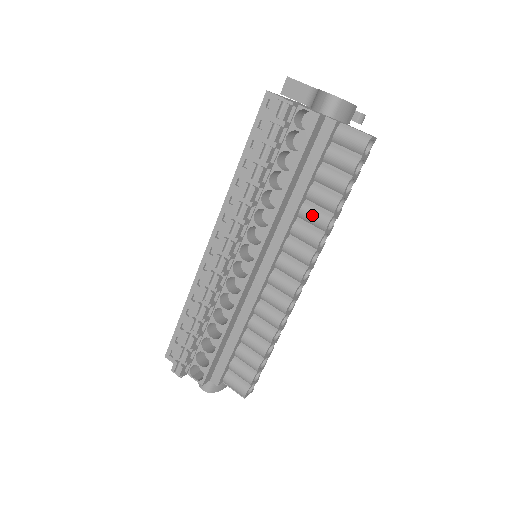
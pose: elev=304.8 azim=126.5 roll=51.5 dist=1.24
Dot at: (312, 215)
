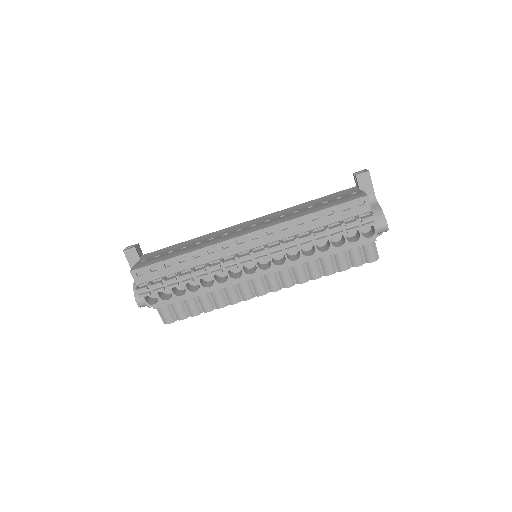
Dot at: (314, 268)
